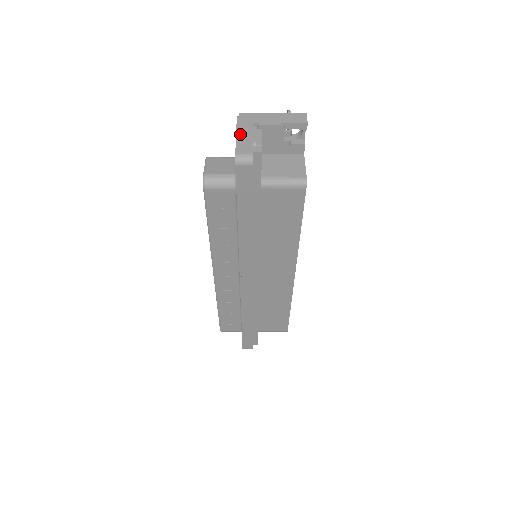
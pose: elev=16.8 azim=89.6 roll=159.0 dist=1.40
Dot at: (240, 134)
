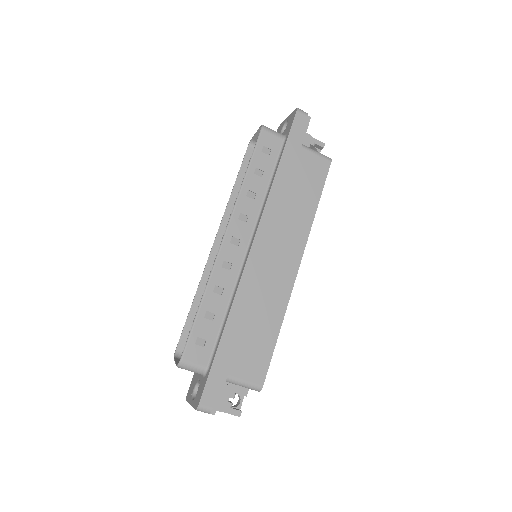
Dot at: occluded
